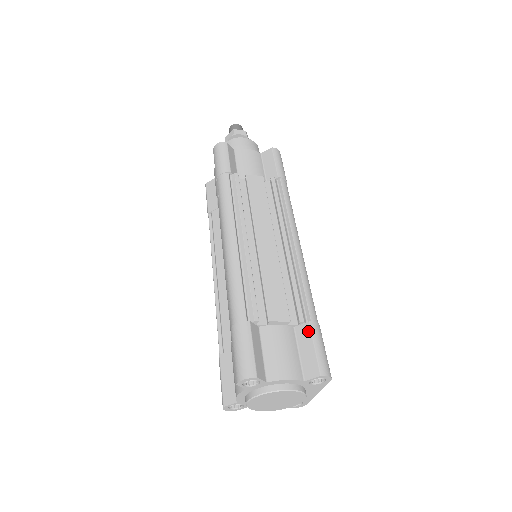
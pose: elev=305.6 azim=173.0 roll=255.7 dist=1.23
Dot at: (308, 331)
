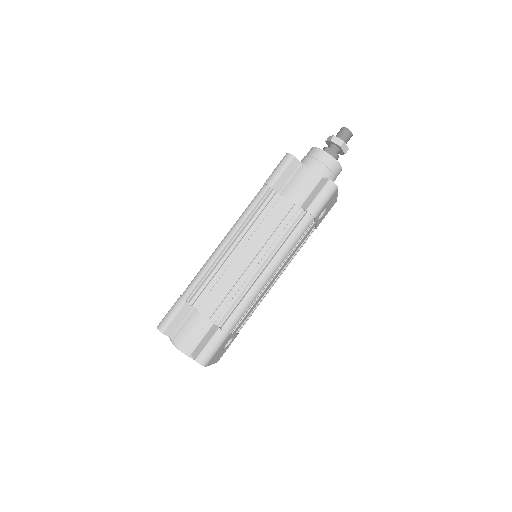
Dot at: (214, 332)
